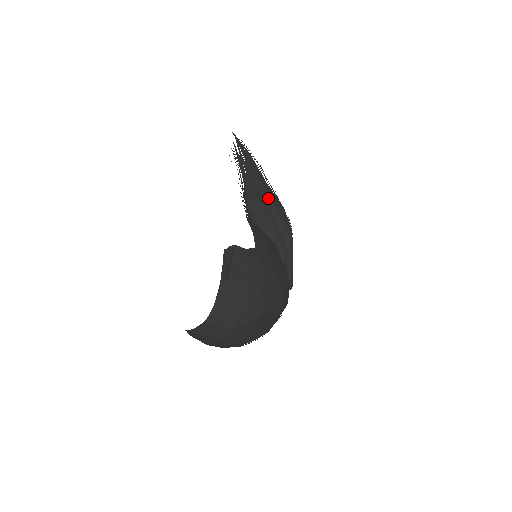
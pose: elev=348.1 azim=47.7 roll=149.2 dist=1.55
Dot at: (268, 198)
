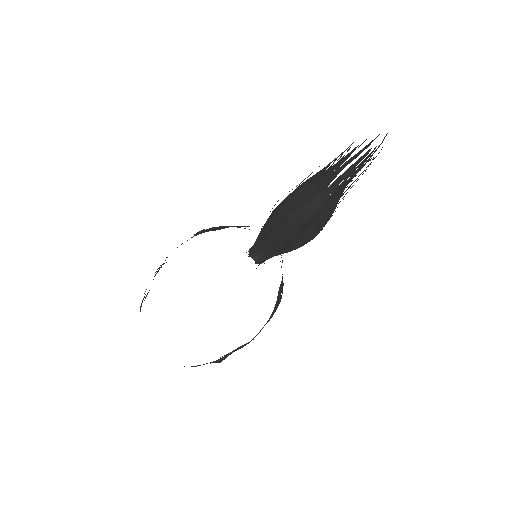
Dot at: (325, 219)
